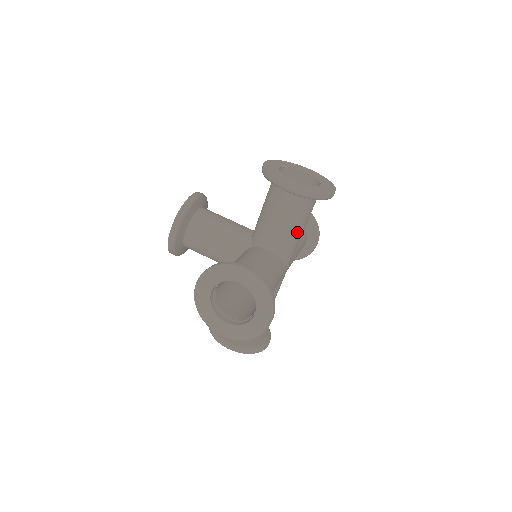
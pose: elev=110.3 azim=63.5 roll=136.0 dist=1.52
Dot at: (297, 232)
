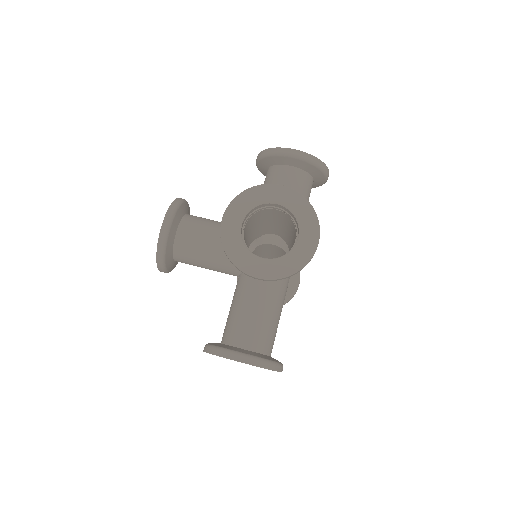
Dot at: occluded
